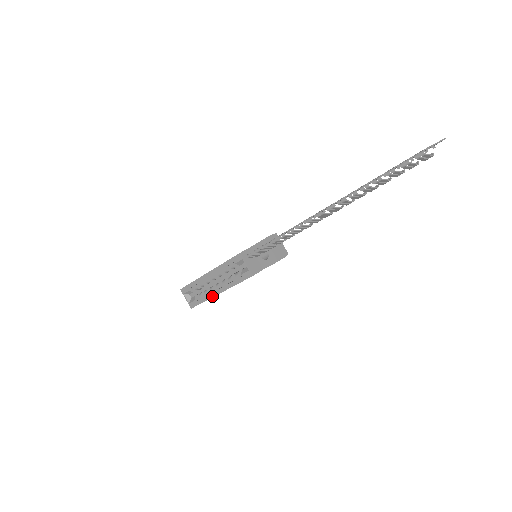
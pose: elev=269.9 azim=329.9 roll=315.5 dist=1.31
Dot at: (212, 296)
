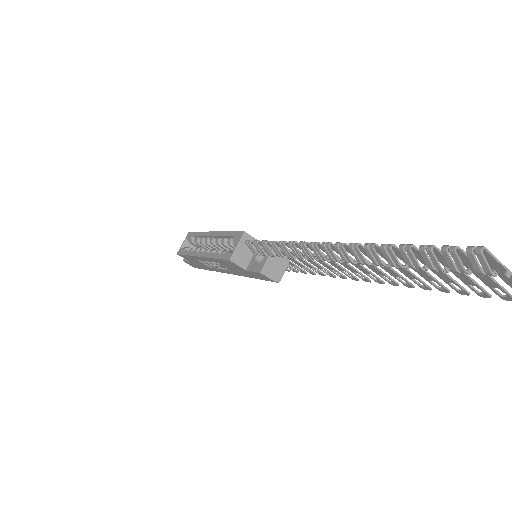
Dot at: (195, 254)
